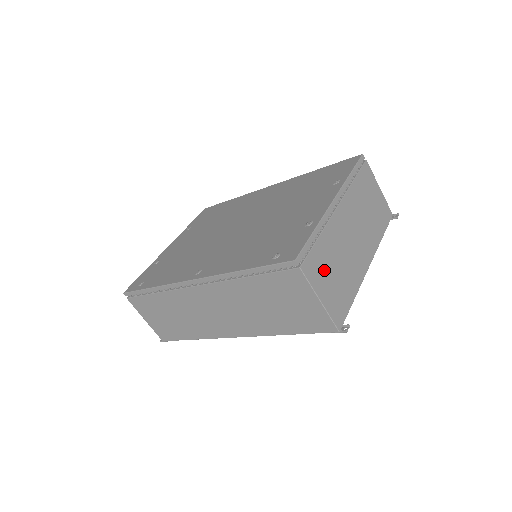
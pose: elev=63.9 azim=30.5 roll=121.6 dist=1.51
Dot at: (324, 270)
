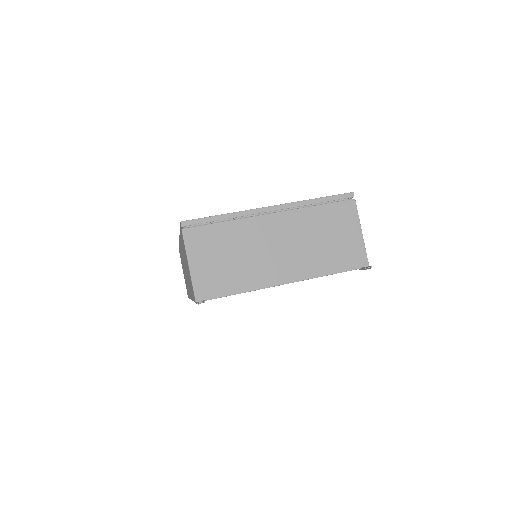
Dot at: (212, 248)
